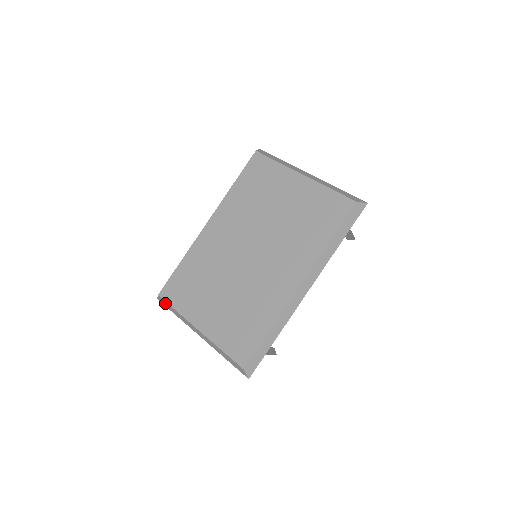
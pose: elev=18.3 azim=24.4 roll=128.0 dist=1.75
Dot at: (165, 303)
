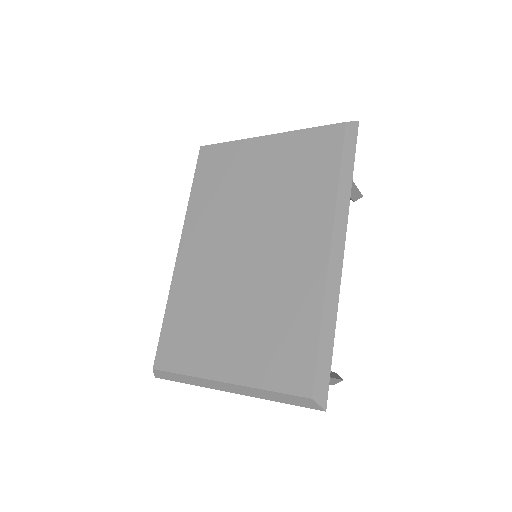
Dot at: (166, 375)
